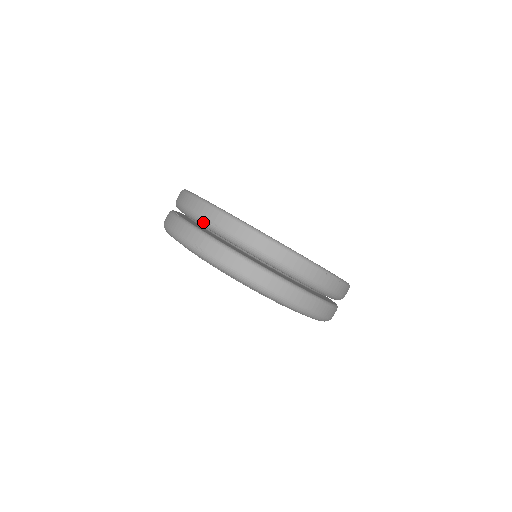
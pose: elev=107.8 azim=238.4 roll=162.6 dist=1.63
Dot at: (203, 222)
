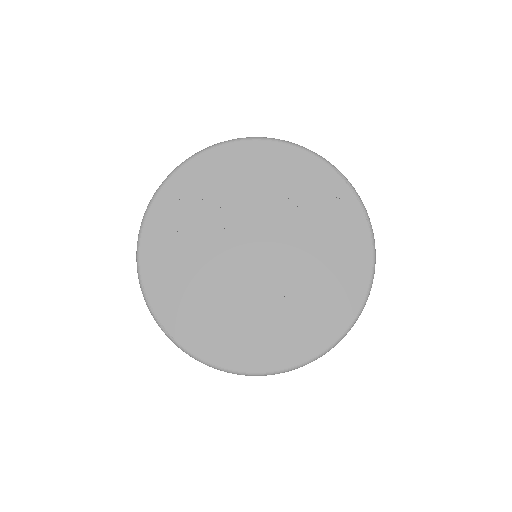
Dot at: occluded
